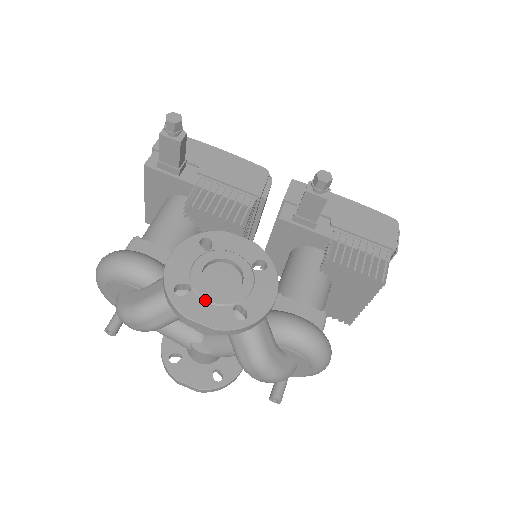
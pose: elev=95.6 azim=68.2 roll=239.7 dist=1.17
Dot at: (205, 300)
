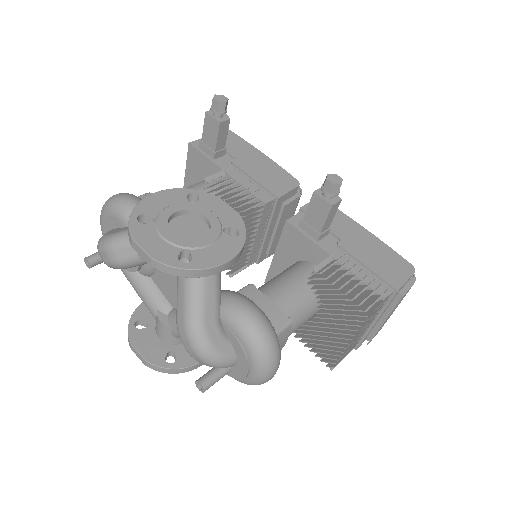
Dot at: (160, 234)
